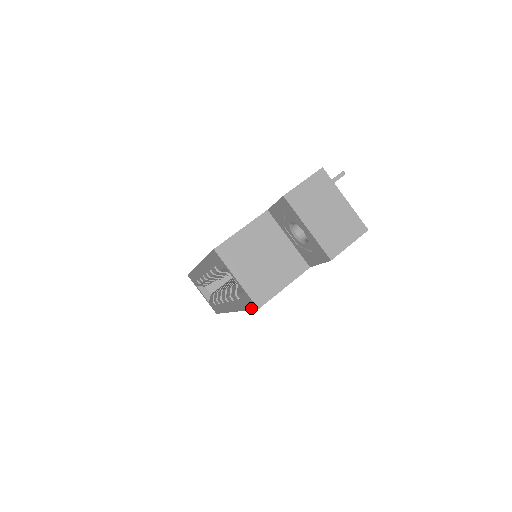
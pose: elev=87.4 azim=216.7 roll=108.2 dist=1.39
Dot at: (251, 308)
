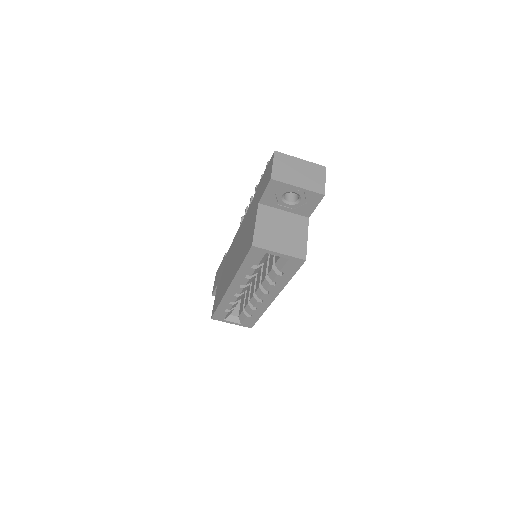
Dot at: (297, 269)
